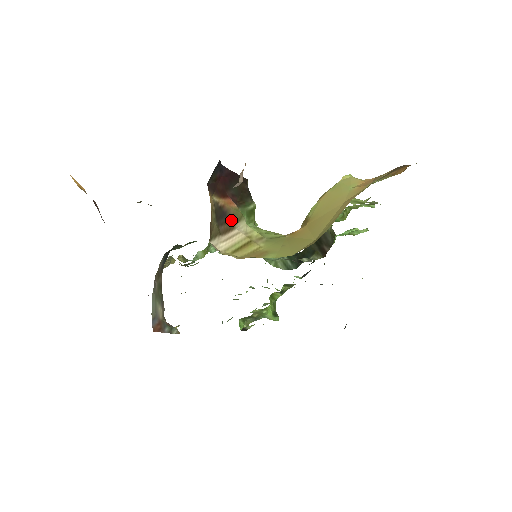
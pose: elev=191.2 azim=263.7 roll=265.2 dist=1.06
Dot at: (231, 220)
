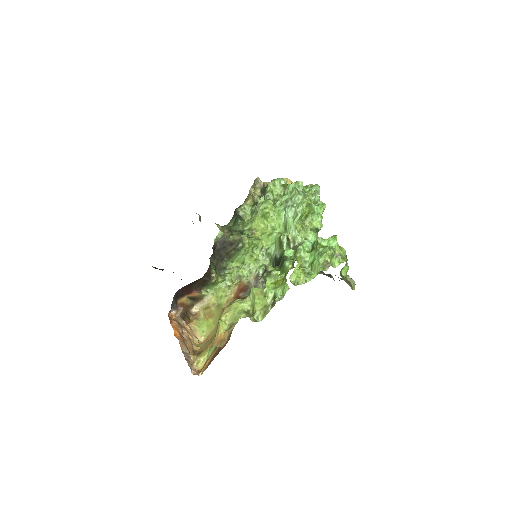
Dot at: (199, 298)
